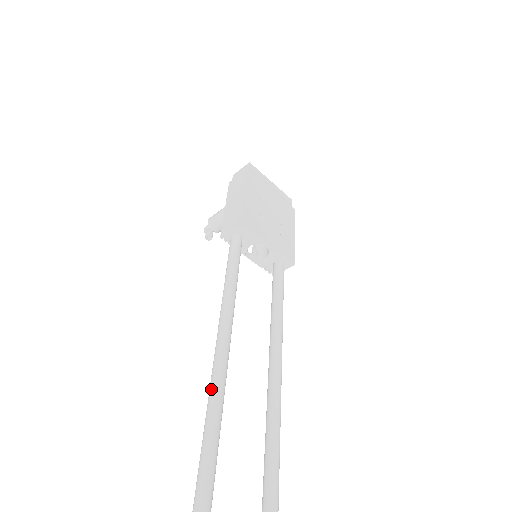
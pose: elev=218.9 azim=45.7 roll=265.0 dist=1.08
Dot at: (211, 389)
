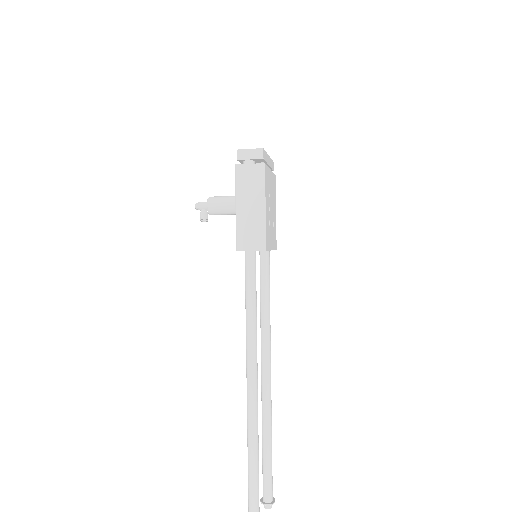
Dot at: (252, 410)
